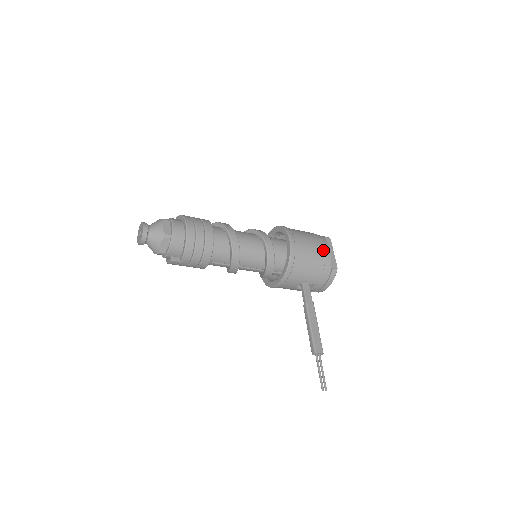
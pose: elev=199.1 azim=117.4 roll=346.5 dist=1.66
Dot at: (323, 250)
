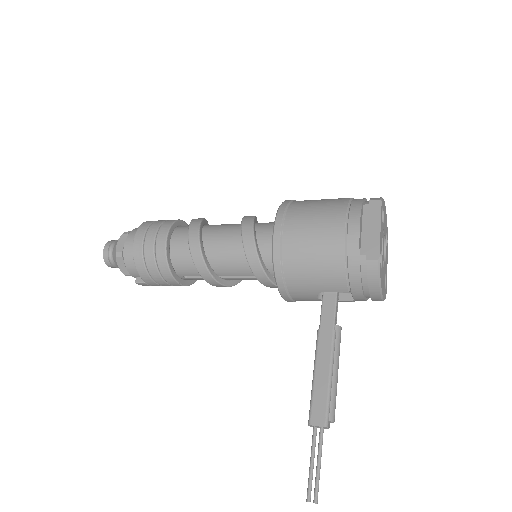
Dot at: (341, 229)
